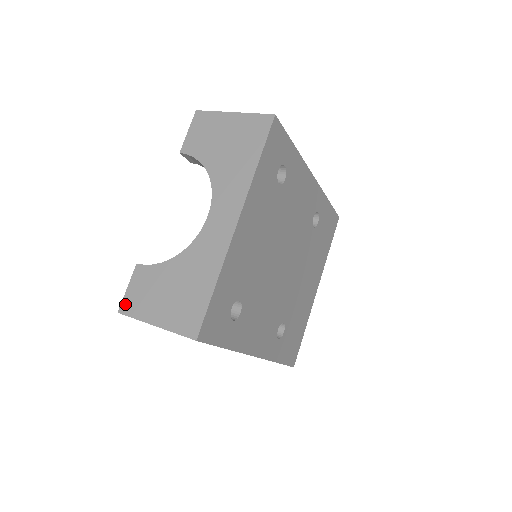
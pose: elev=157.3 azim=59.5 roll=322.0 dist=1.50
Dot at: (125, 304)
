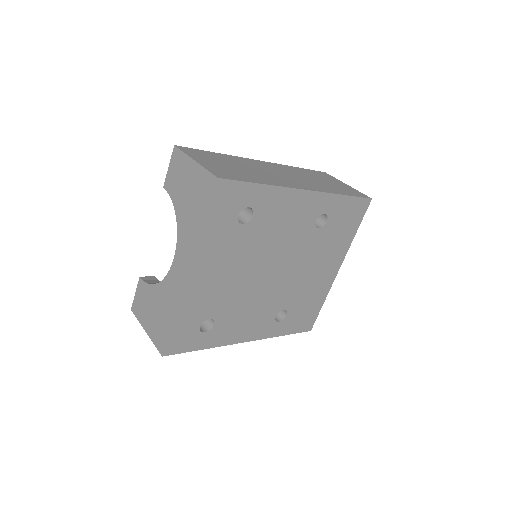
Dot at: (134, 306)
